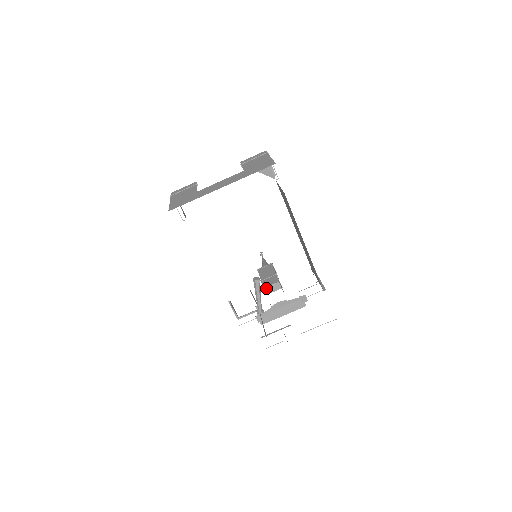
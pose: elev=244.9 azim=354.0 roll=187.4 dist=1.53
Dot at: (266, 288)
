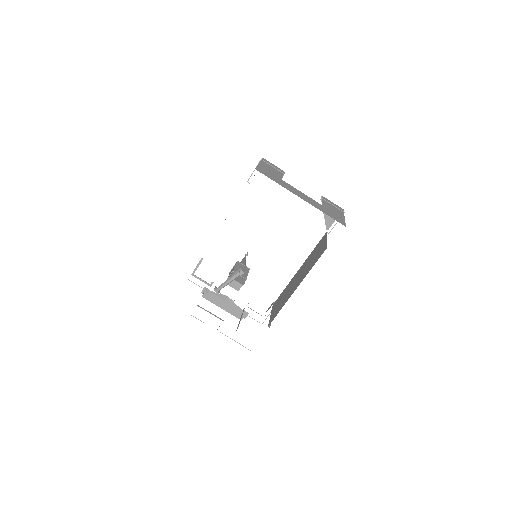
Dot at: occluded
